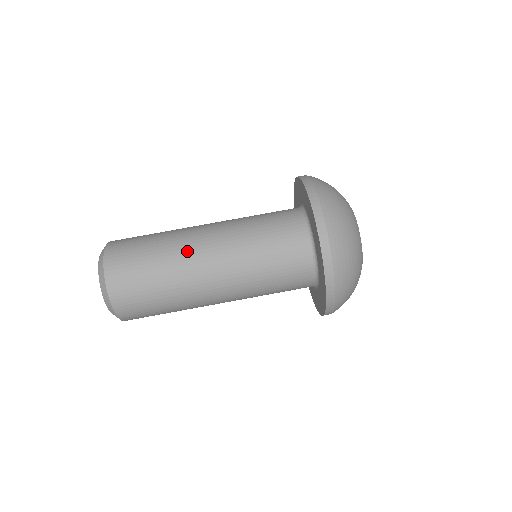
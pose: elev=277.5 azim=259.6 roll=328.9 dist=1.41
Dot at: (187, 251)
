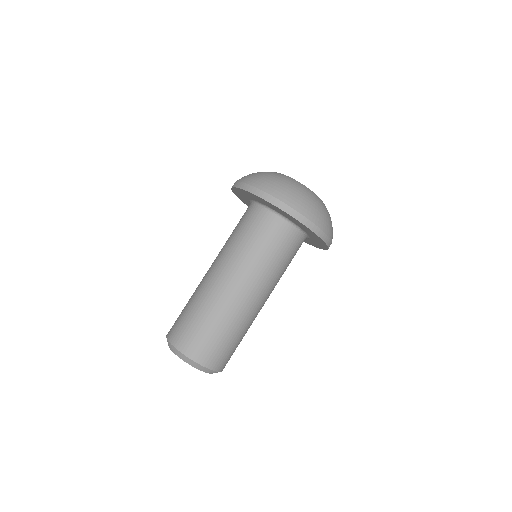
Dot at: (228, 301)
